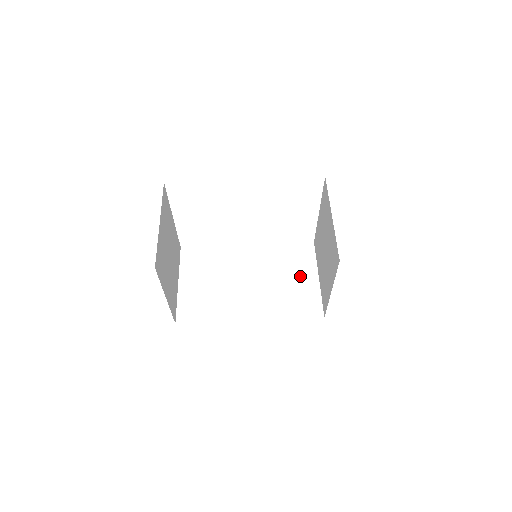
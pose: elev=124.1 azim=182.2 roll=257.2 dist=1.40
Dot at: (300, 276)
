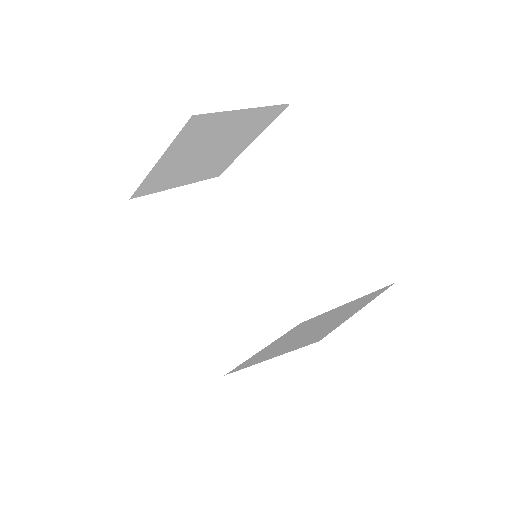
Dot at: (256, 323)
